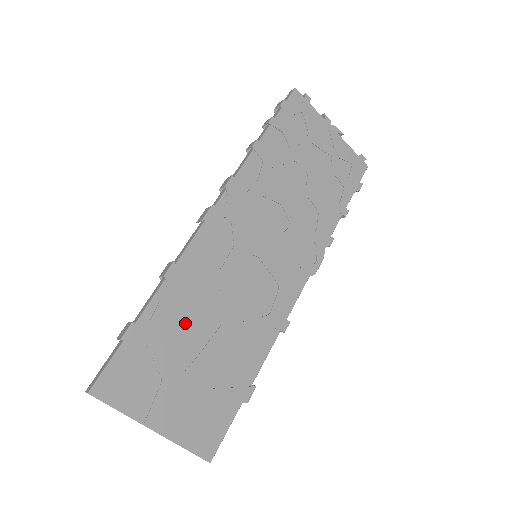
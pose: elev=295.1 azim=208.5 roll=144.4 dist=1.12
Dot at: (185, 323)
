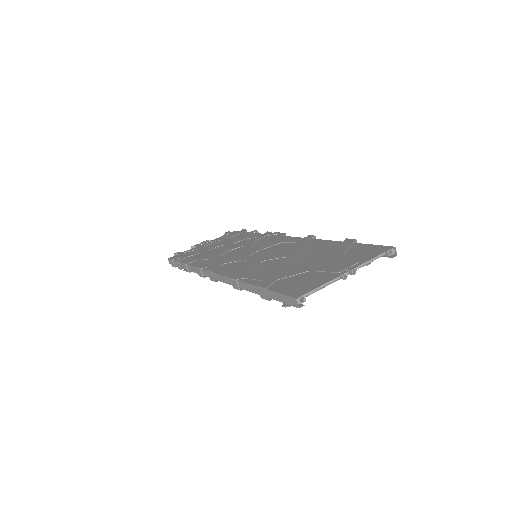
Dot at: (277, 271)
